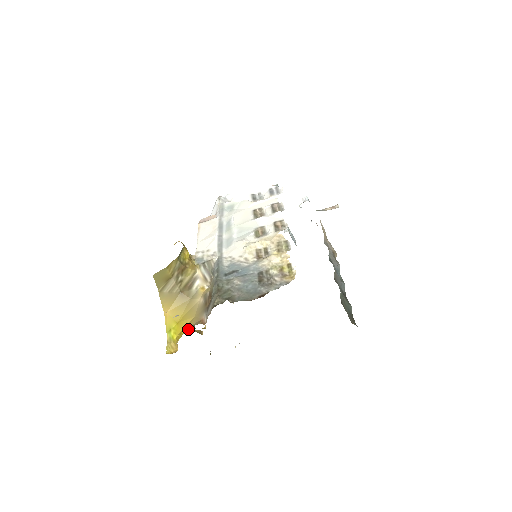
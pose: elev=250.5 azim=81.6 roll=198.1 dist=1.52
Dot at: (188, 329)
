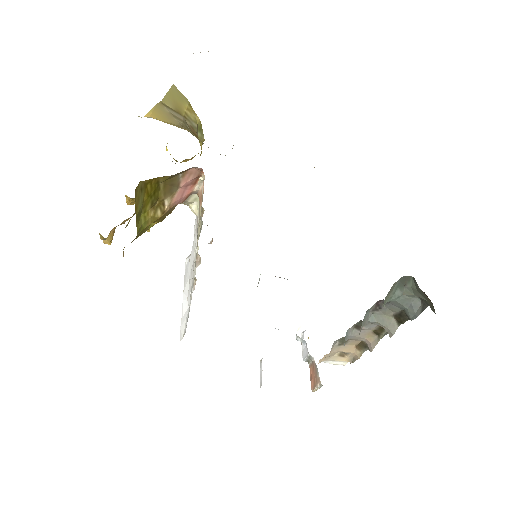
Dot at: occluded
